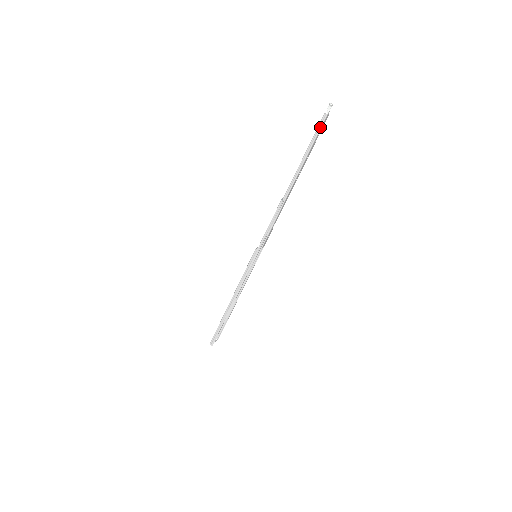
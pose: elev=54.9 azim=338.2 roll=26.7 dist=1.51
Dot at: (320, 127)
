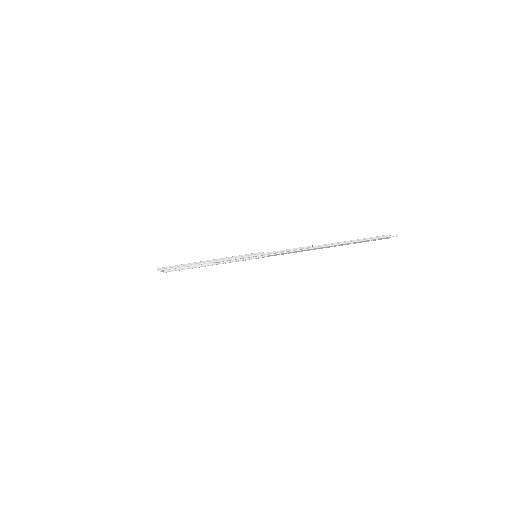
Dot at: (379, 238)
